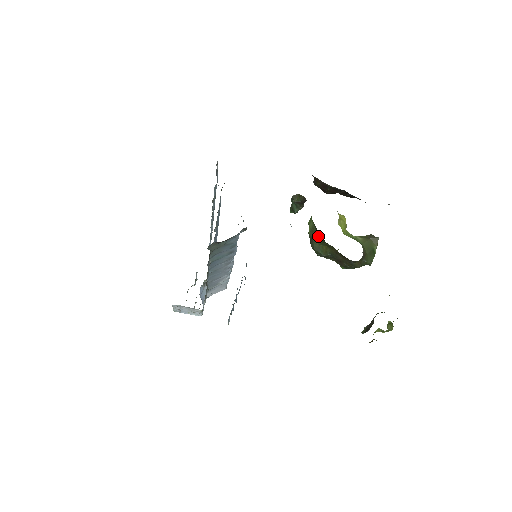
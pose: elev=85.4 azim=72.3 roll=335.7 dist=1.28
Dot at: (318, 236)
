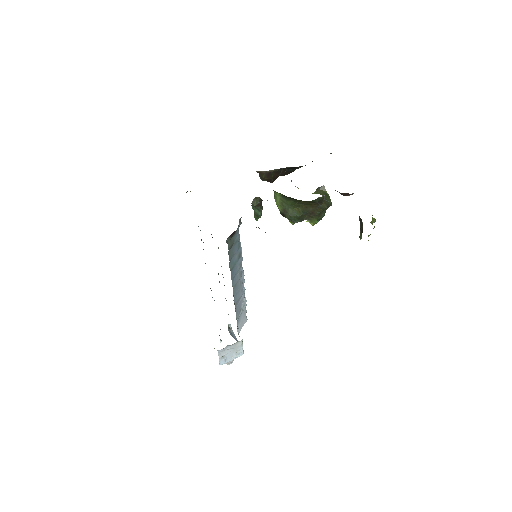
Dot at: (288, 202)
